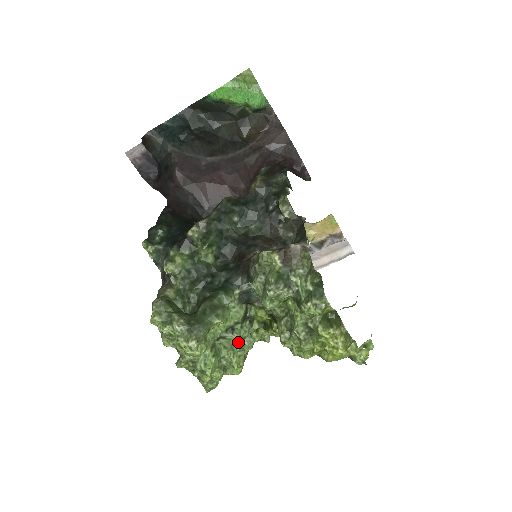
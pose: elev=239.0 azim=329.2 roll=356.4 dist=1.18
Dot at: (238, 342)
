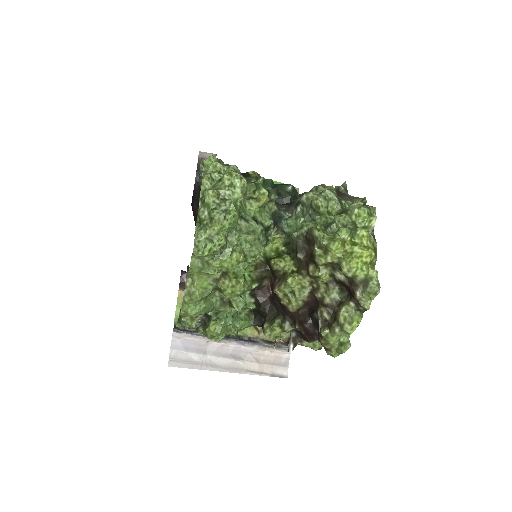
Dot at: (257, 232)
